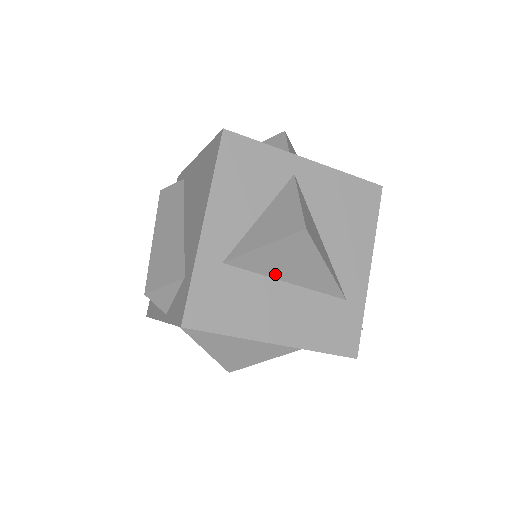
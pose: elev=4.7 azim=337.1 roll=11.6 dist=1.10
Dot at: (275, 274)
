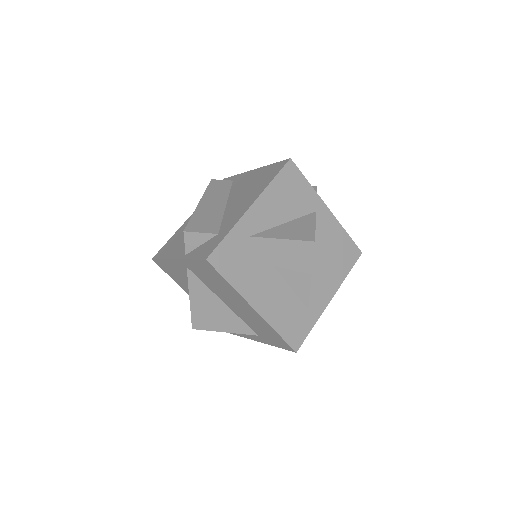
Dot at: (276, 264)
